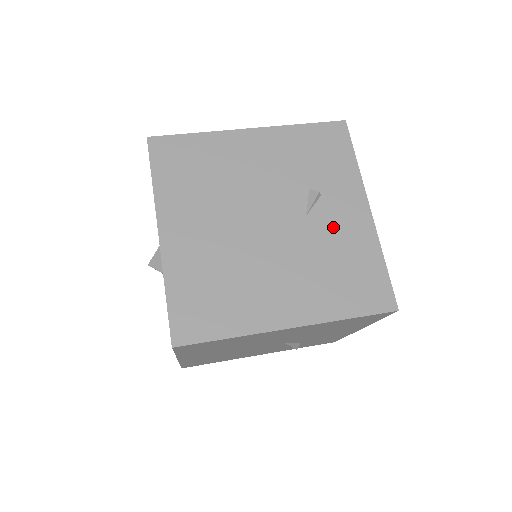
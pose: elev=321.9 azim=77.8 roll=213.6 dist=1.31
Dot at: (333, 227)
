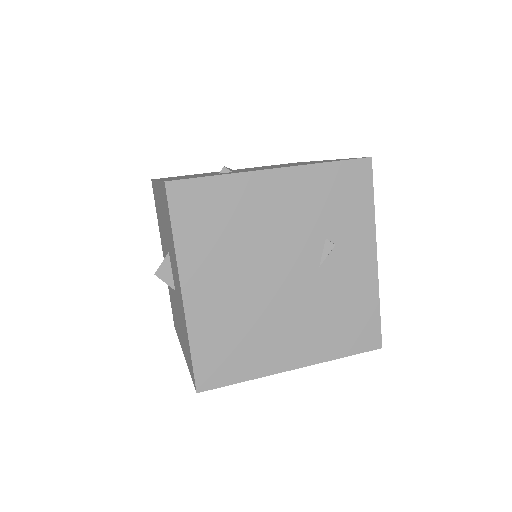
Dot at: (342, 277)
